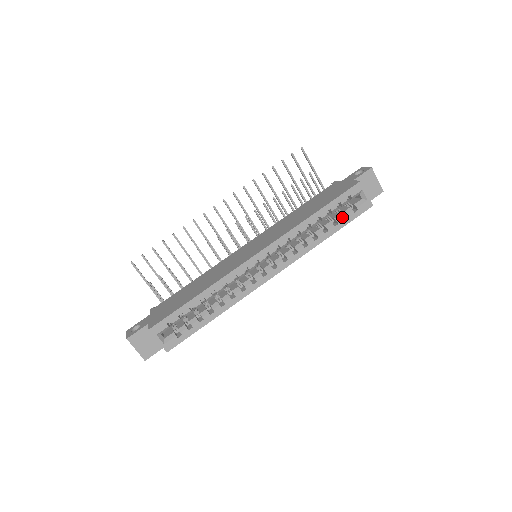
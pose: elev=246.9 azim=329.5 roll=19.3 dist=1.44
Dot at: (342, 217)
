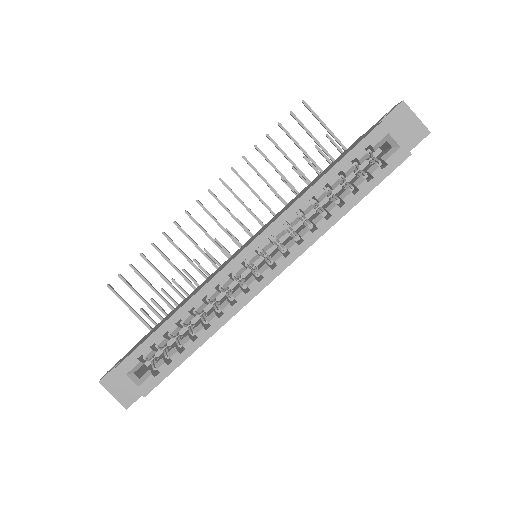
Dot at: (363, 179)
